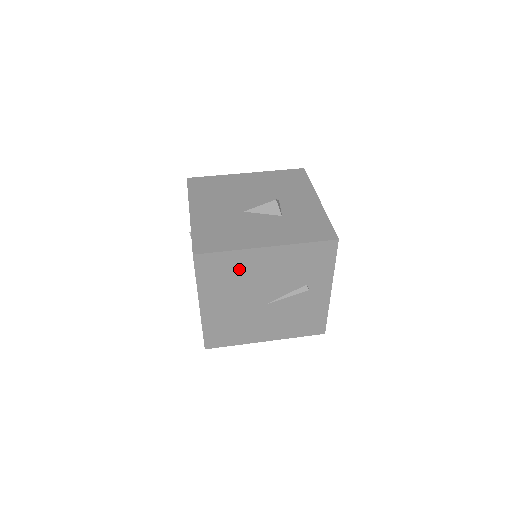
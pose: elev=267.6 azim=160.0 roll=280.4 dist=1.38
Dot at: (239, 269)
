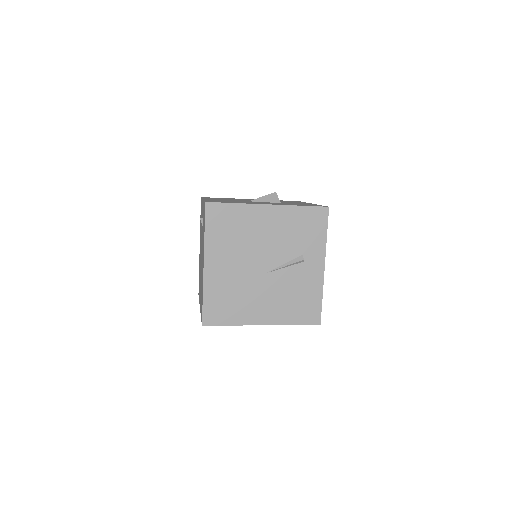
Dot at: (243, 225)
